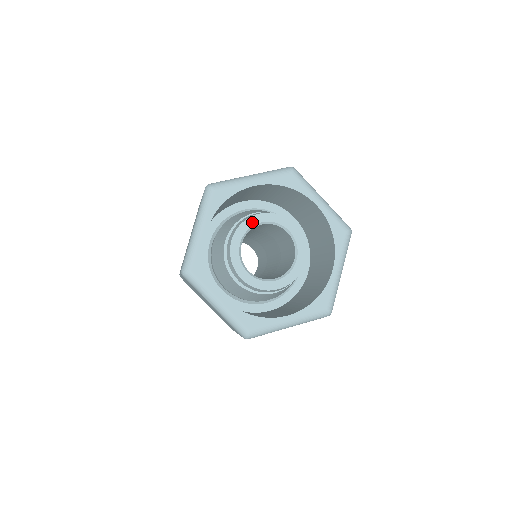
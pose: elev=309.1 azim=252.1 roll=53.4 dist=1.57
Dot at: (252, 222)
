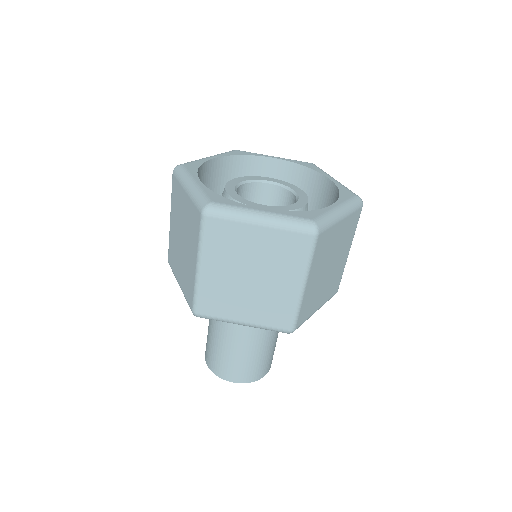
Dot at: (234, 183)
